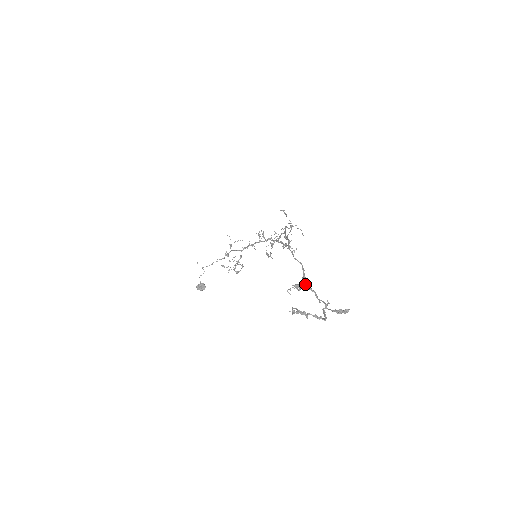
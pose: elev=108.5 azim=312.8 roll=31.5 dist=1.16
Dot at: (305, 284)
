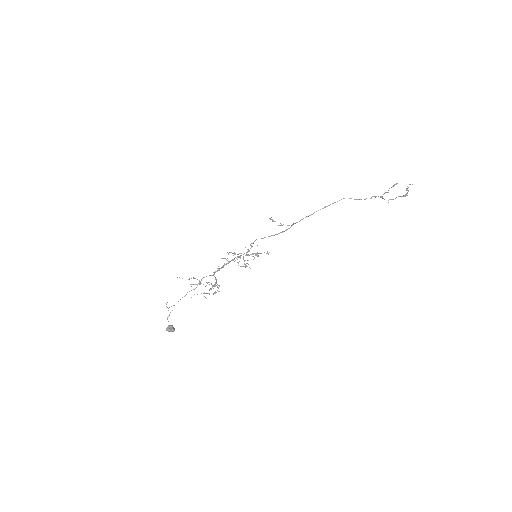
Dot at: (380, 197)
